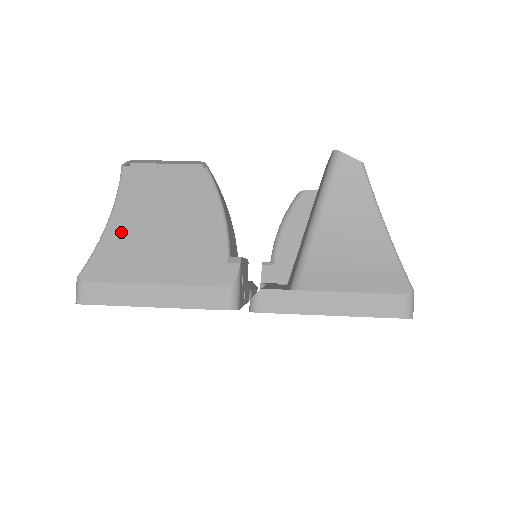
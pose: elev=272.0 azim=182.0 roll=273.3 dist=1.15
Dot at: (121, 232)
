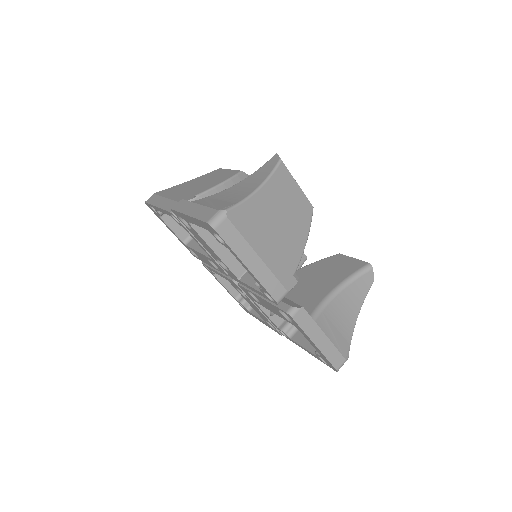
Dot at: (260, 204)
